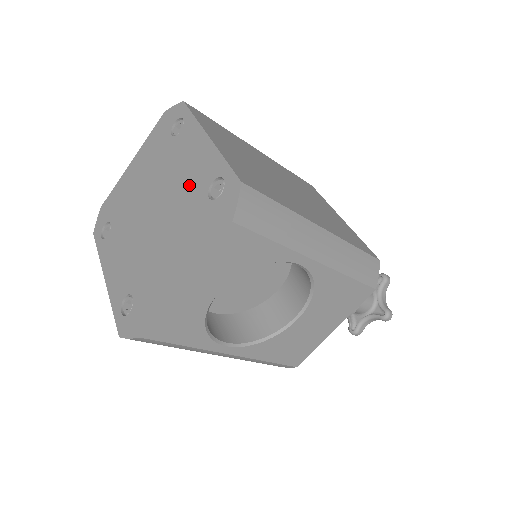
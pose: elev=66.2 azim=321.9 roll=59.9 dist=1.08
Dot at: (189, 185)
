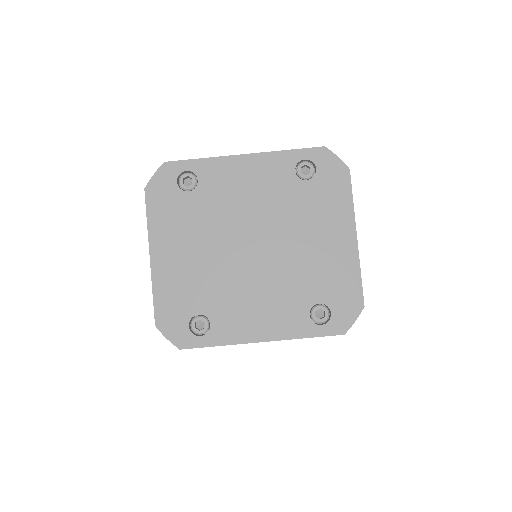
Dot at: (272, 194)
